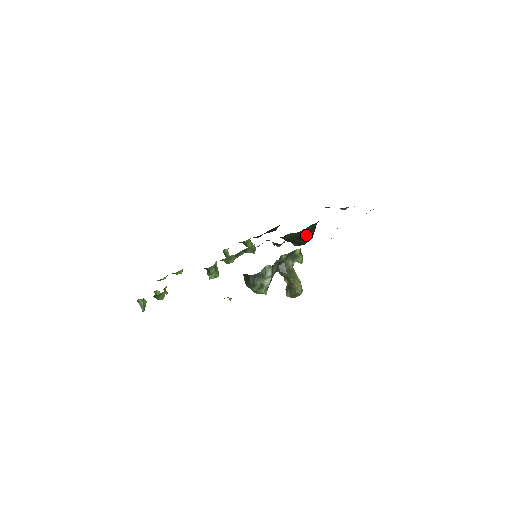
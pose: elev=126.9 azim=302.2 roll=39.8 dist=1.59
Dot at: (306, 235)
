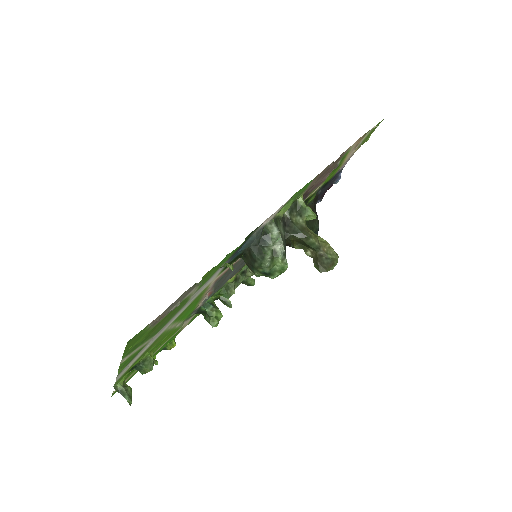
Dot at: occluded
